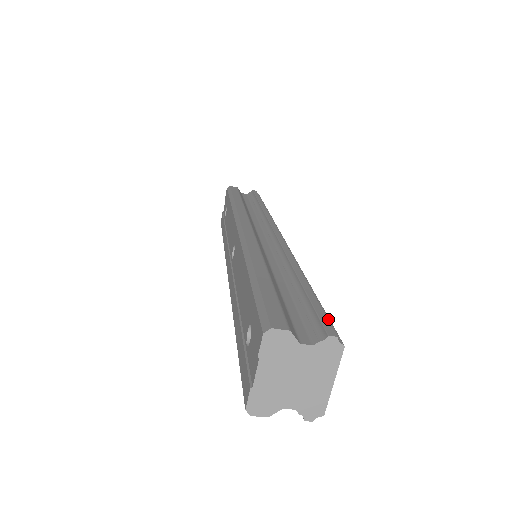
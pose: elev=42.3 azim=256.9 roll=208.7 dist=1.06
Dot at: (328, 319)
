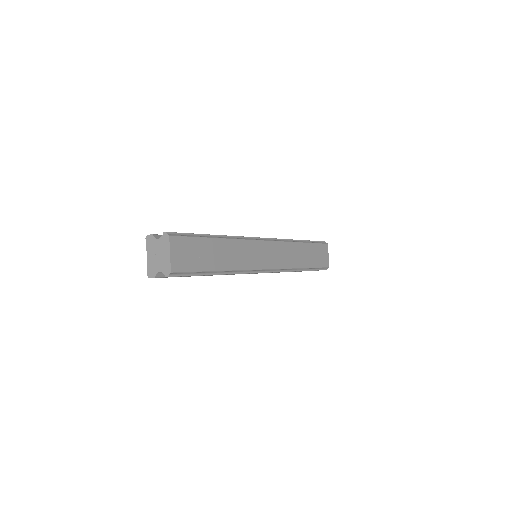
Dot at: (185, 236)
